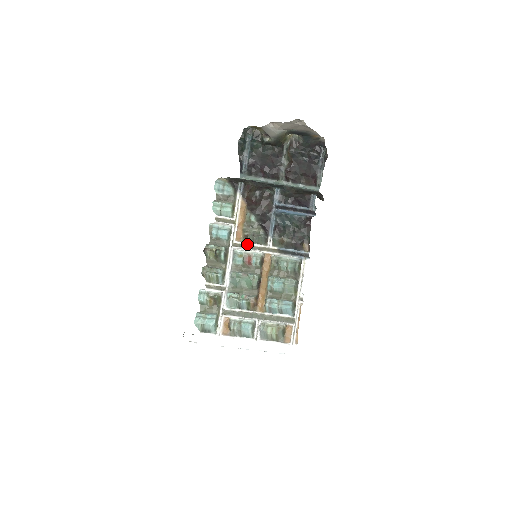
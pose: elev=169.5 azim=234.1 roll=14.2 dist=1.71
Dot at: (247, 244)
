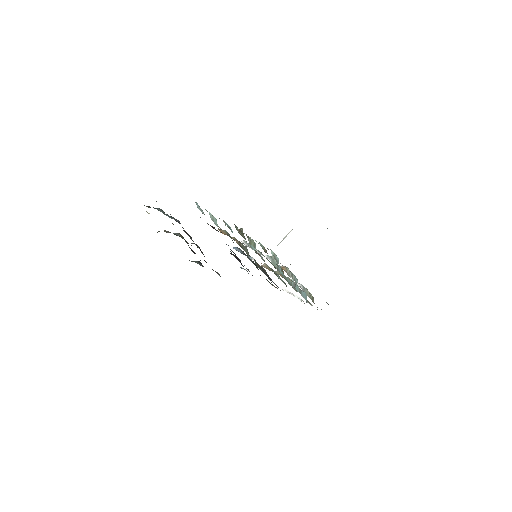
Dot at: occluded
